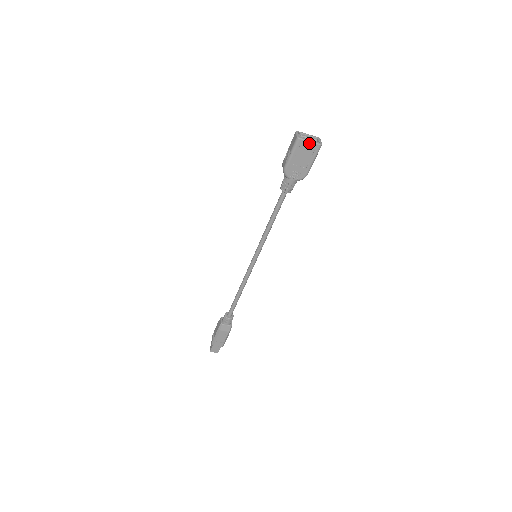
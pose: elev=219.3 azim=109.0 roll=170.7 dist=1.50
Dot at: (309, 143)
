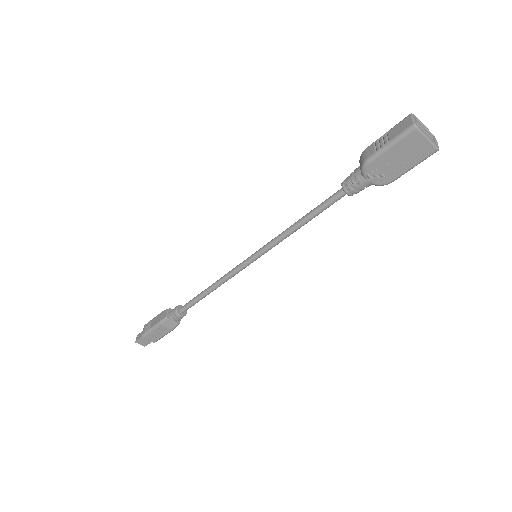
Dot at: (425, 140)
